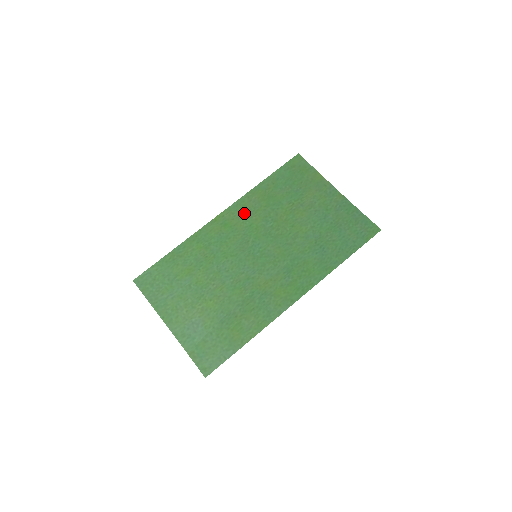
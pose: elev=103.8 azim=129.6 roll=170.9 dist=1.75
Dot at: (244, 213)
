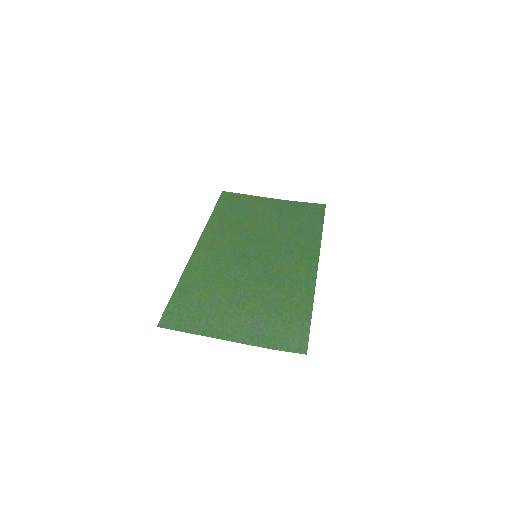
Dot at: (217, 236)
